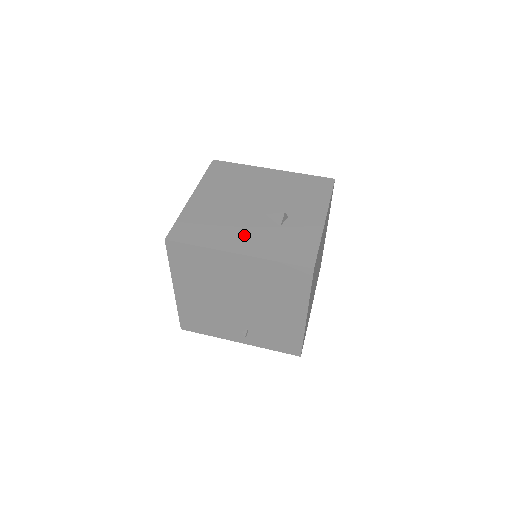
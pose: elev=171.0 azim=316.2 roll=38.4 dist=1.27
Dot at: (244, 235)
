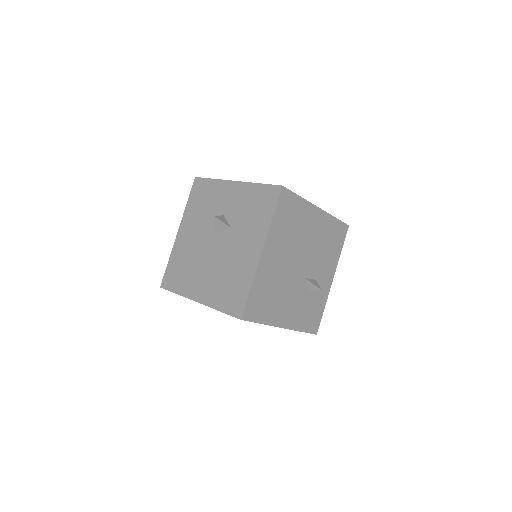
Dot at: (289, 306)
